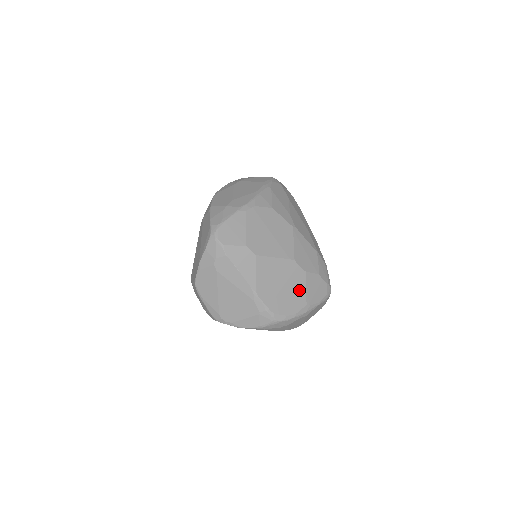
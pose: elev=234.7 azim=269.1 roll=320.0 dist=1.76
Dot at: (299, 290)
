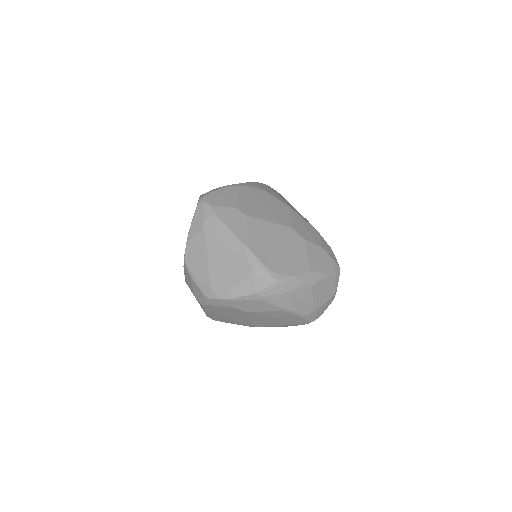
Dot at: (299, 255)
